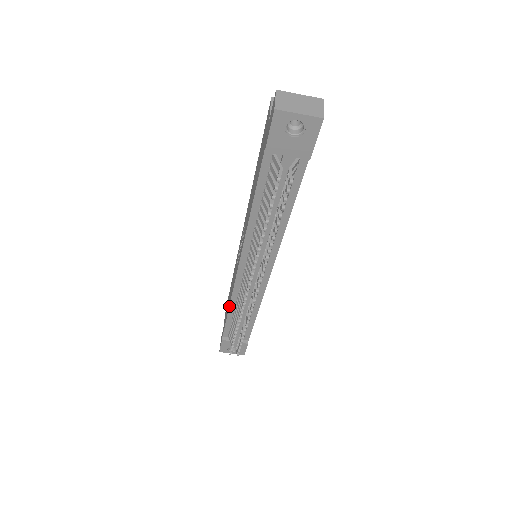
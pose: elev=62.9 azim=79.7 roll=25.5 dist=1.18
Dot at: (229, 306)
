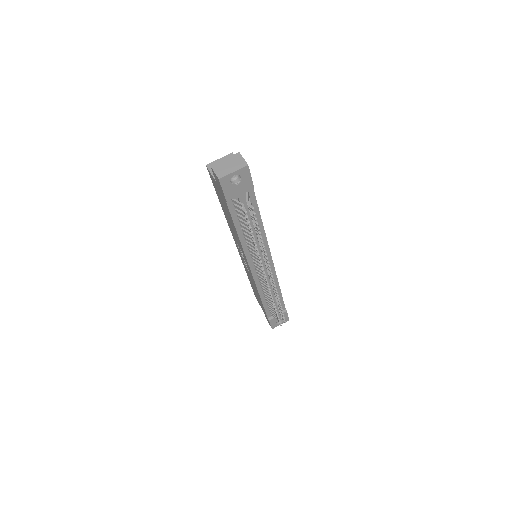
Dot at: (260, 297)
